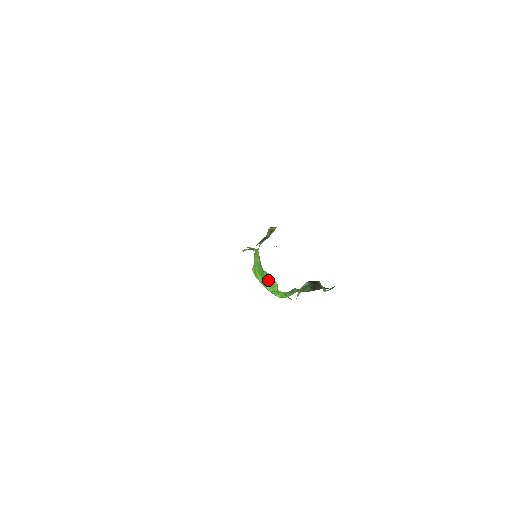
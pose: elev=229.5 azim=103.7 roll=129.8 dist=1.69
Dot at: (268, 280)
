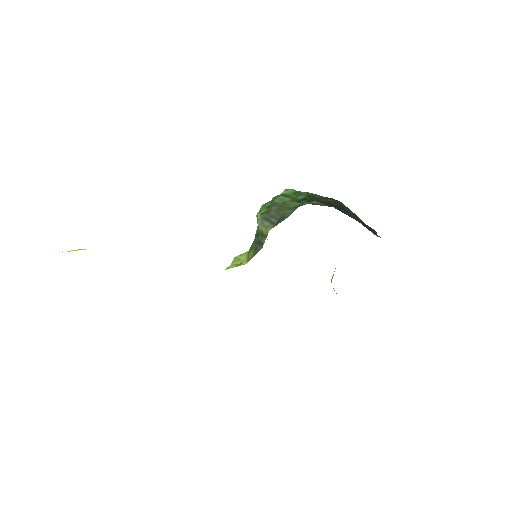
Dot at: occluded
